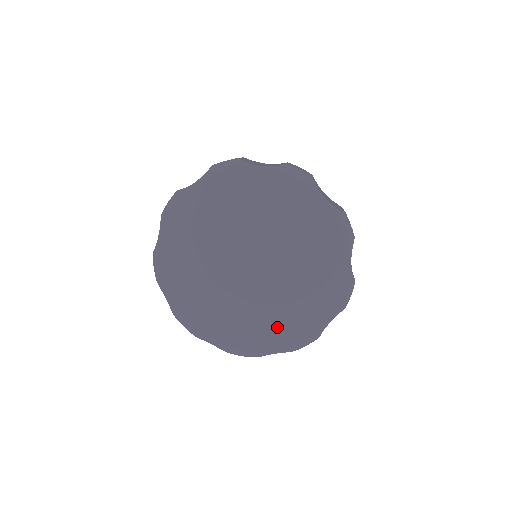
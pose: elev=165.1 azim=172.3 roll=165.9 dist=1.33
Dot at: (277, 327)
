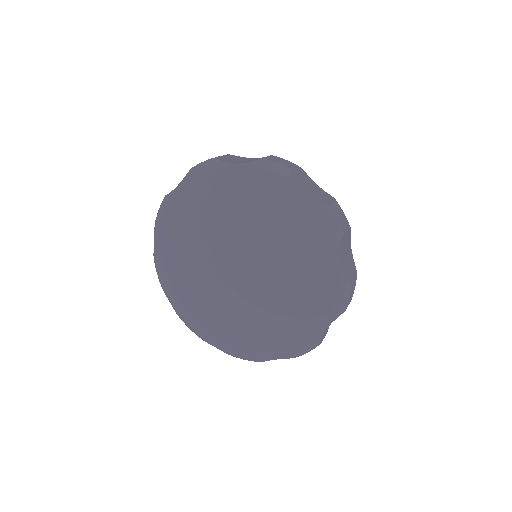
Dot at: (271, 332)
